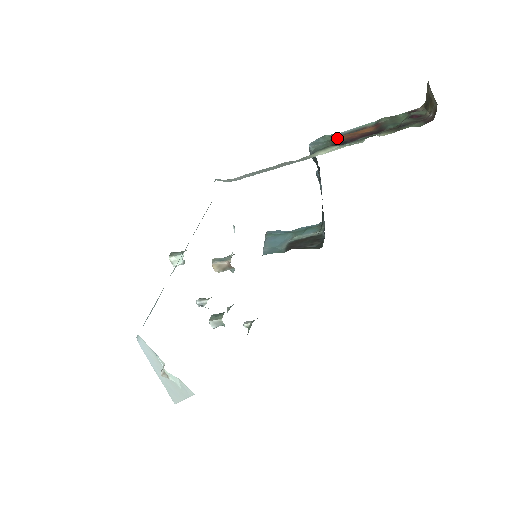
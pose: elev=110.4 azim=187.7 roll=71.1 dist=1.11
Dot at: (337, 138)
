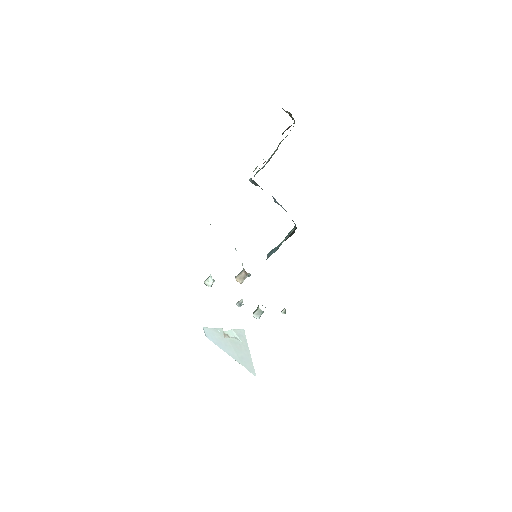
Dot at: occluded
